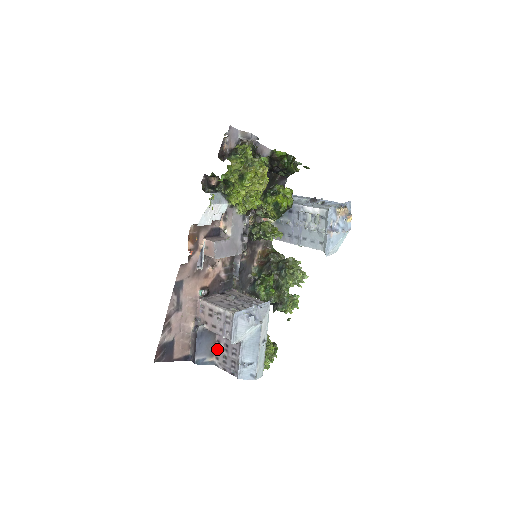
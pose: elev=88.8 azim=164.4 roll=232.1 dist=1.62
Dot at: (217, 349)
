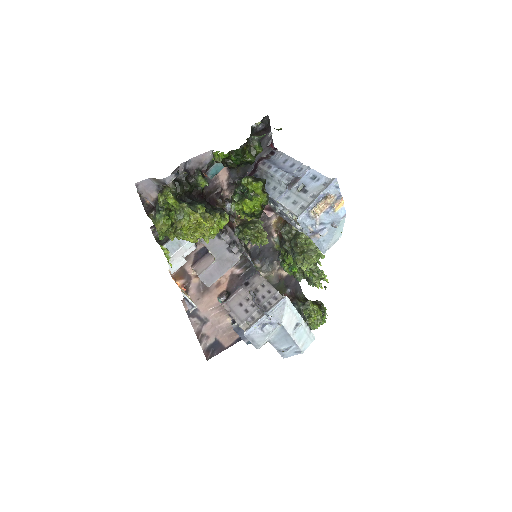
Dot at: occluded
